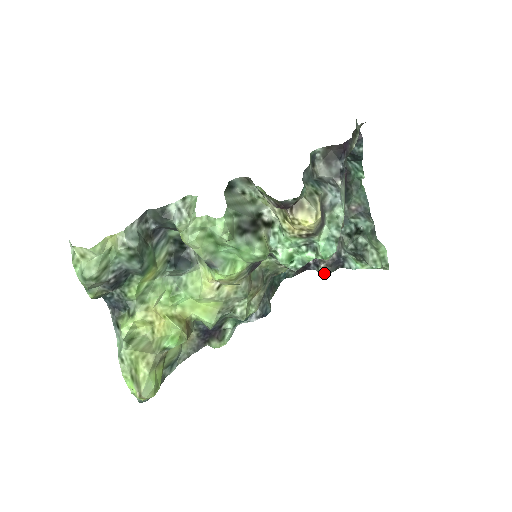
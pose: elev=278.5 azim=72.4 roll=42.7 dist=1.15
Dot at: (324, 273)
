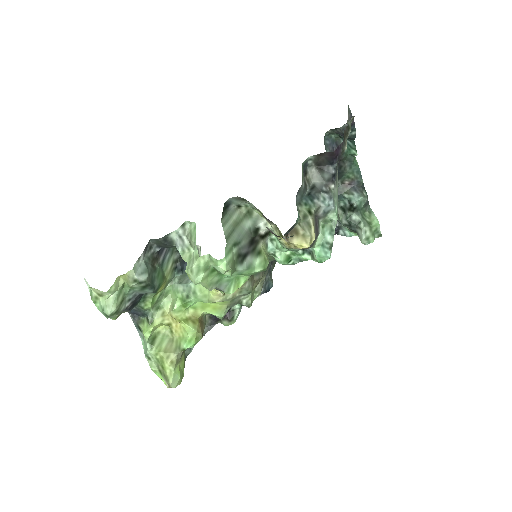
Dot at: occluded
